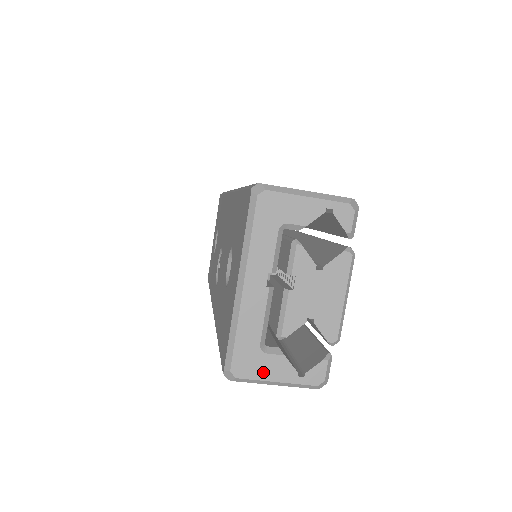
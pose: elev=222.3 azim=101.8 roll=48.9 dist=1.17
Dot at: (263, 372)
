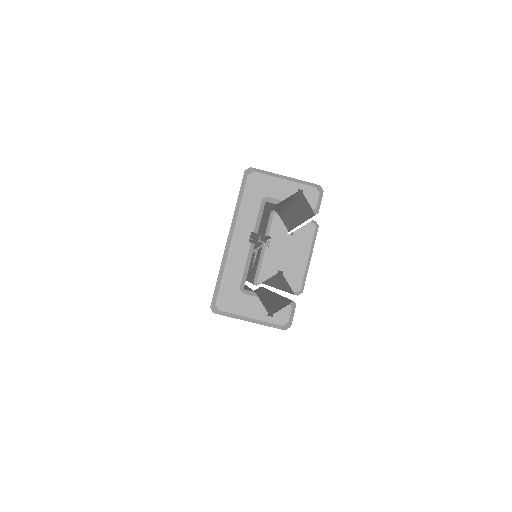
Dot at: (241, 308)
